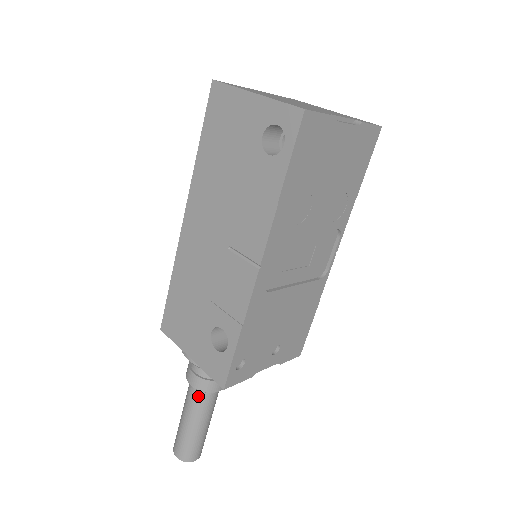
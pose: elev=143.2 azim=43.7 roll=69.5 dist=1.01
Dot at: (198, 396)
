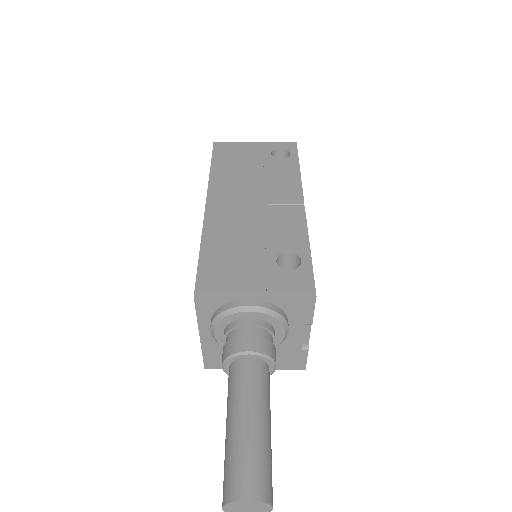
Dot at: (258, 370)
